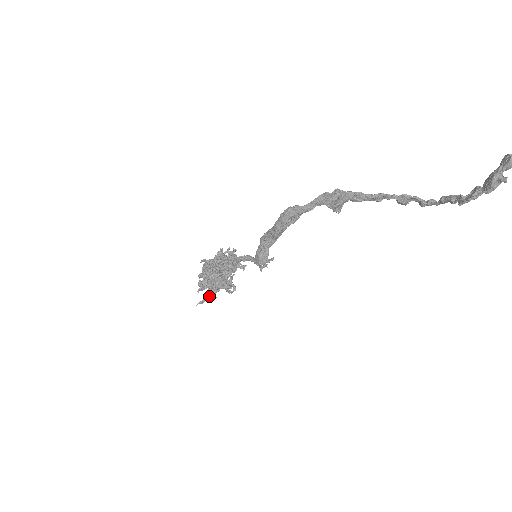
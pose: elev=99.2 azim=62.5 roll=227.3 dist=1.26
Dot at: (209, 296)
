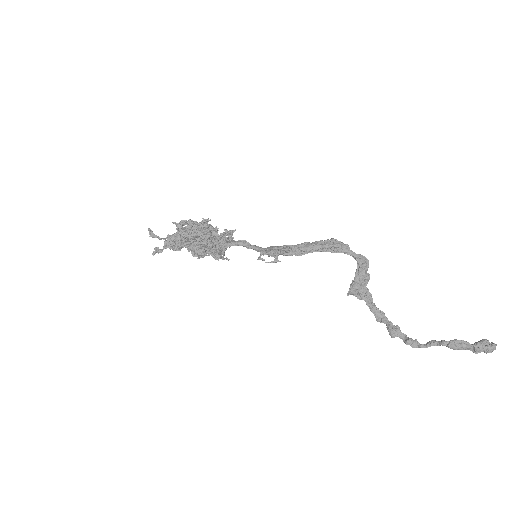
Dot at: (170, 237)
